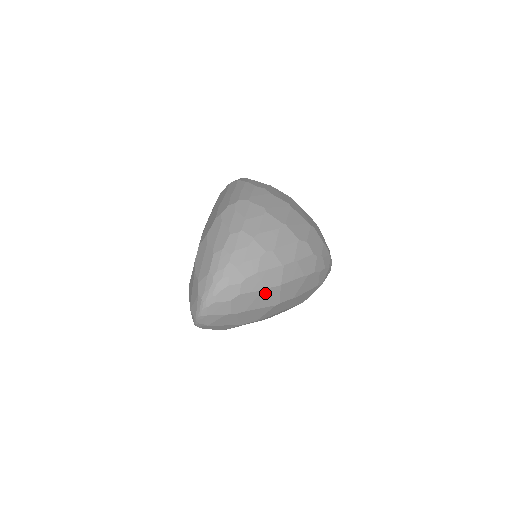
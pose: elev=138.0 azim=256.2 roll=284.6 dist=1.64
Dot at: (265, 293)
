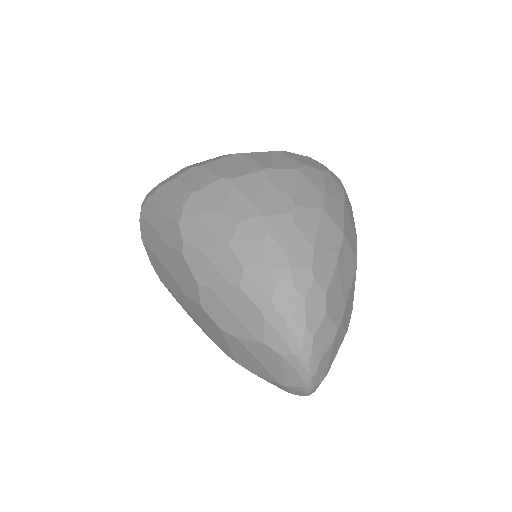
Dot at: (341, 262)
